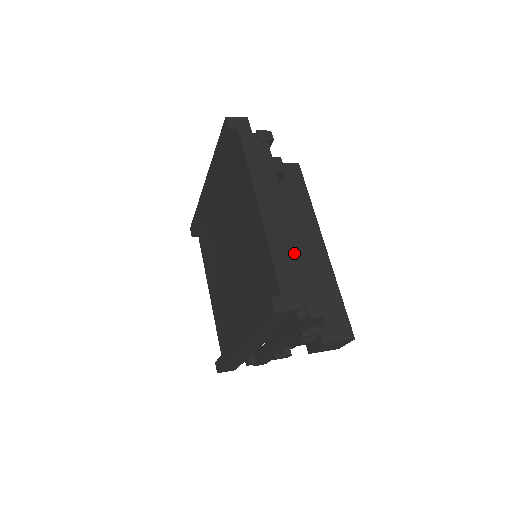
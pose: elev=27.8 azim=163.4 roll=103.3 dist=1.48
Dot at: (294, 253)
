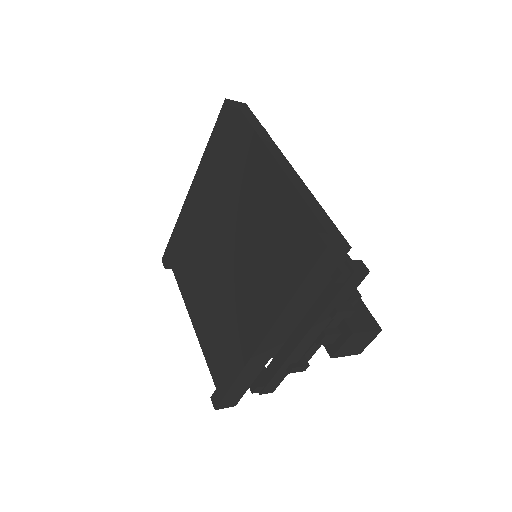
Dot at: occluded
